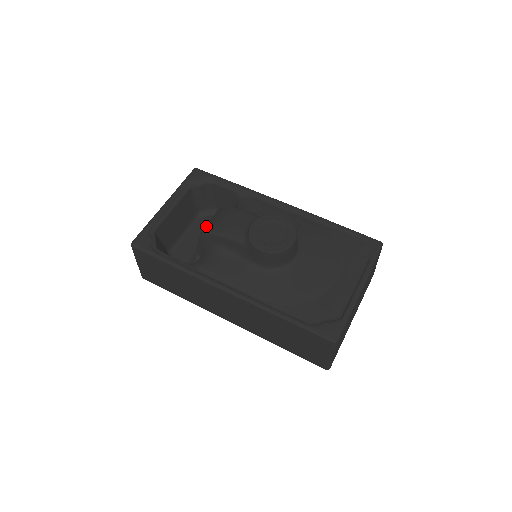
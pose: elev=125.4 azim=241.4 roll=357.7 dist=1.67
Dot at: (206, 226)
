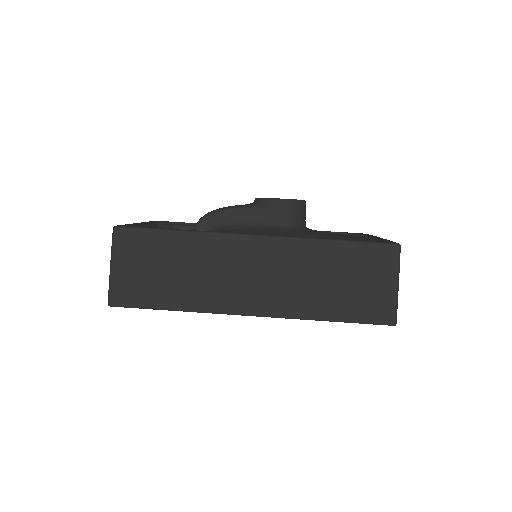
Dot at: occluded
